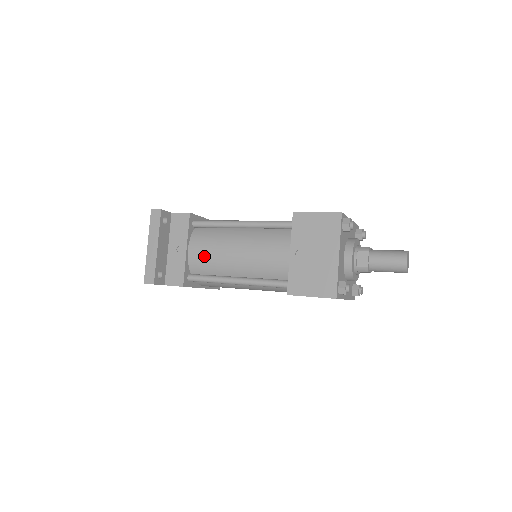
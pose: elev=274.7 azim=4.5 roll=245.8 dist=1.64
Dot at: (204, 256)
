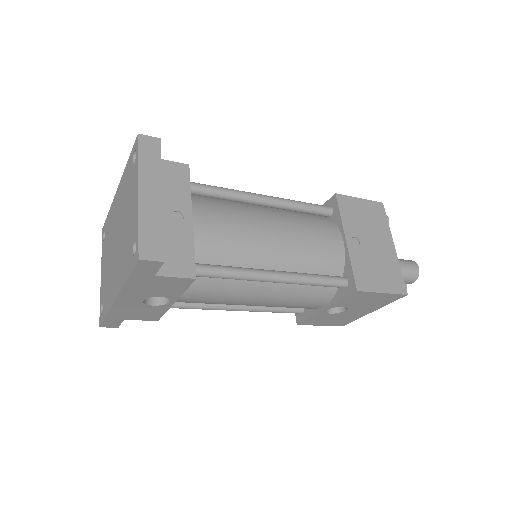
Dot at: (222, 233)
